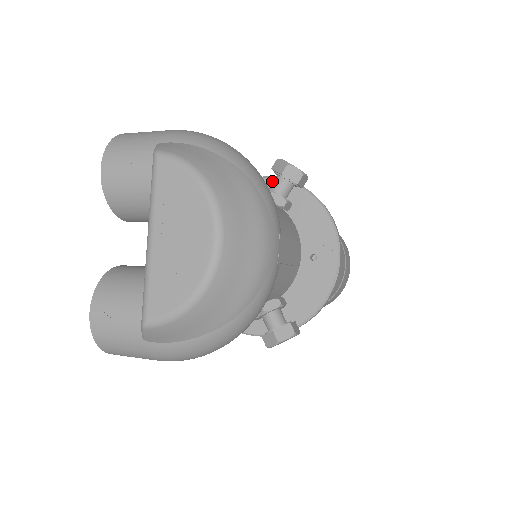
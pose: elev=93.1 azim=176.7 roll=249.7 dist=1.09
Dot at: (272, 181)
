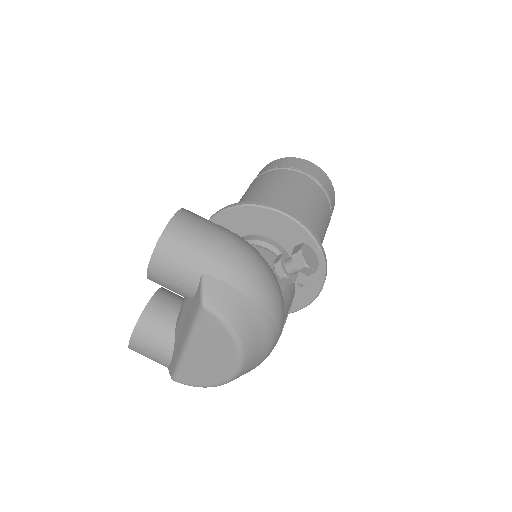
Dot at: (289, 221)
